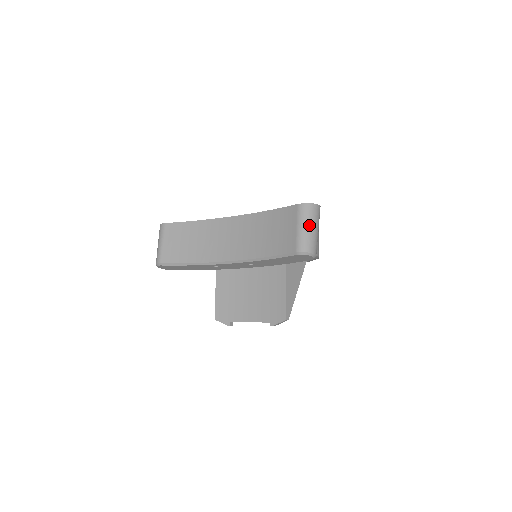
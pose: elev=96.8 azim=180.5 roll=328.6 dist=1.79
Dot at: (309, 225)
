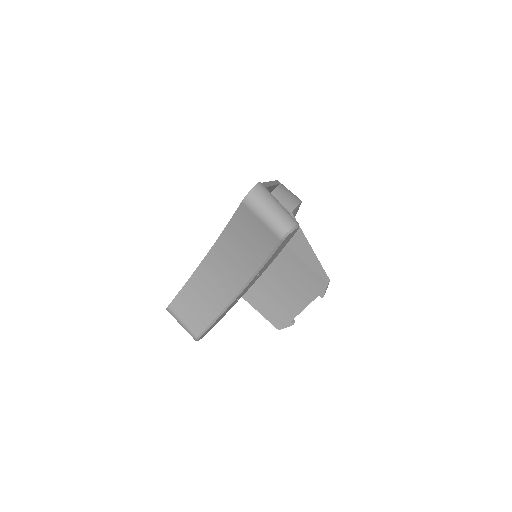
Dot at: (267, 209)
